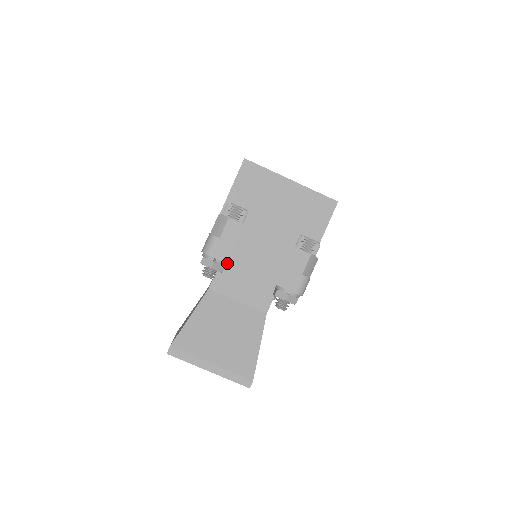
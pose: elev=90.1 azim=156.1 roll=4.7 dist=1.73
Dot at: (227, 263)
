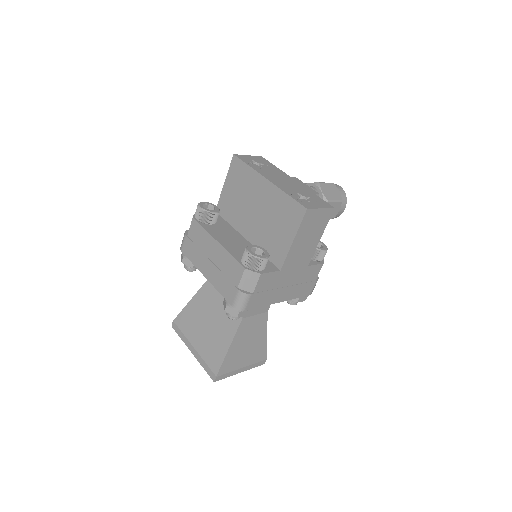
Dot at: occluded
